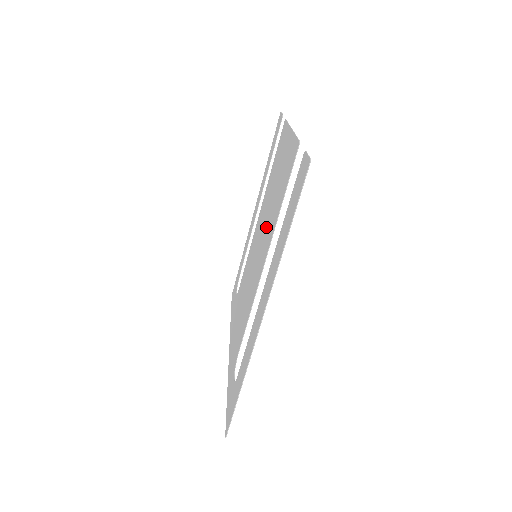
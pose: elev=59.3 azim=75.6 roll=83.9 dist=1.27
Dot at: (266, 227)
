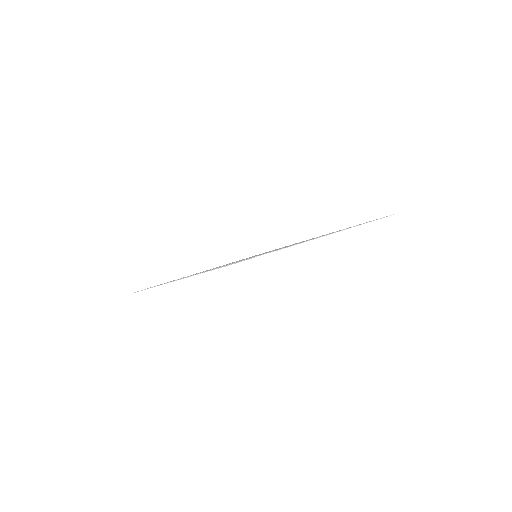
Dot at: occluded
